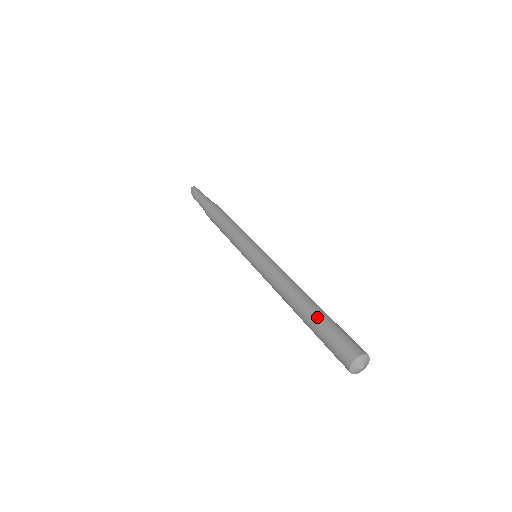
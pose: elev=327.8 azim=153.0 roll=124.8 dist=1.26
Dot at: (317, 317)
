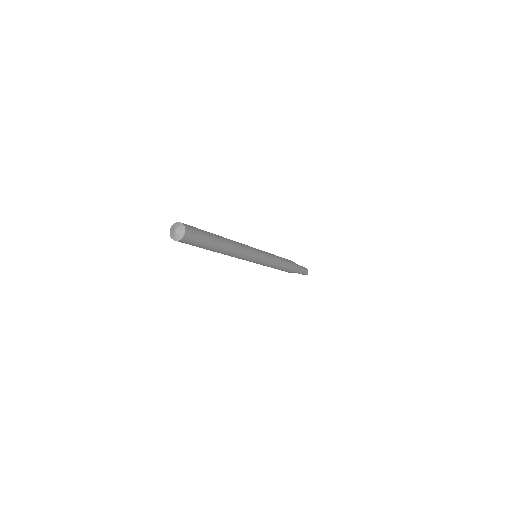
Dot at: occluded
